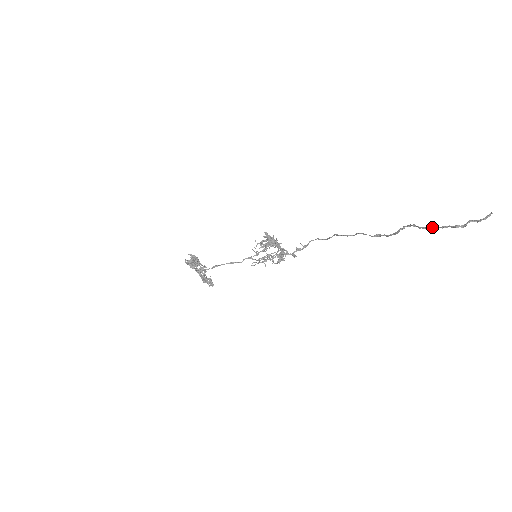
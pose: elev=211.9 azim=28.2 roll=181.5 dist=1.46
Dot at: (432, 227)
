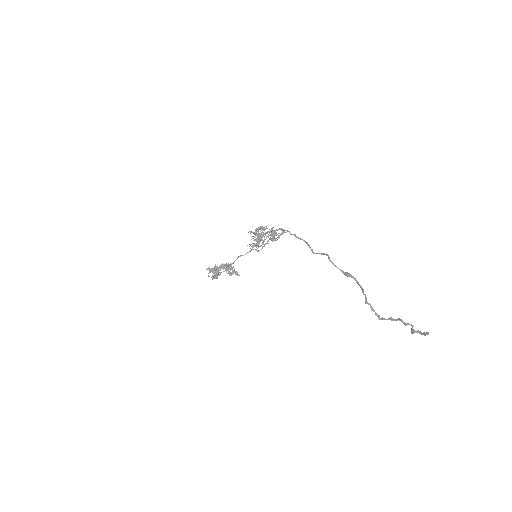
Dot at: occluded
